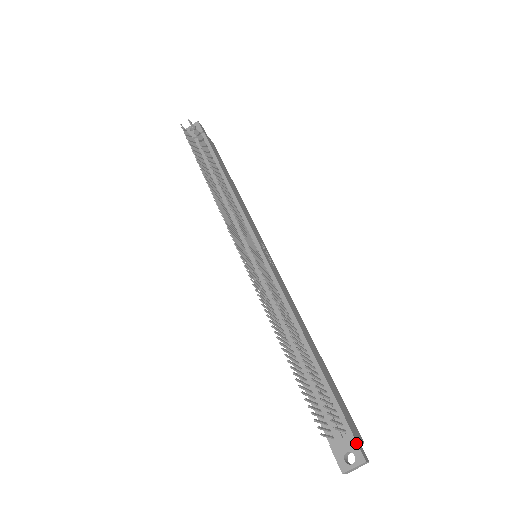
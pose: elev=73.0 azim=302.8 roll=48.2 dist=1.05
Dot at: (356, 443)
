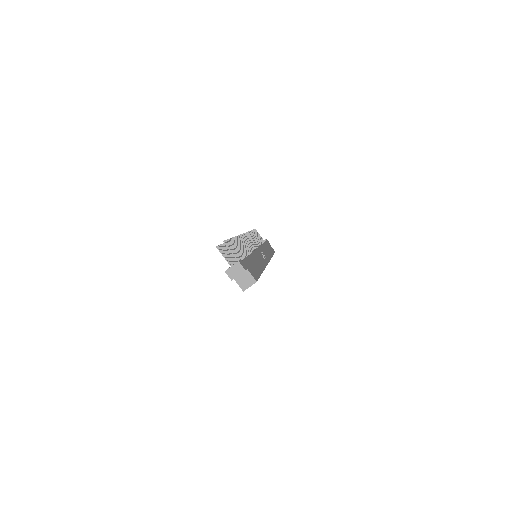
Dot at: (240, 260)
